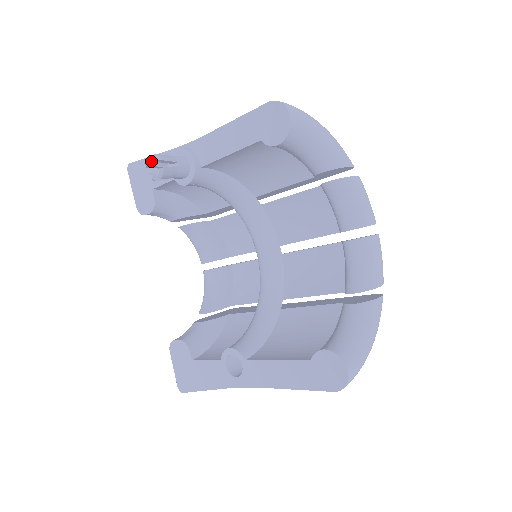
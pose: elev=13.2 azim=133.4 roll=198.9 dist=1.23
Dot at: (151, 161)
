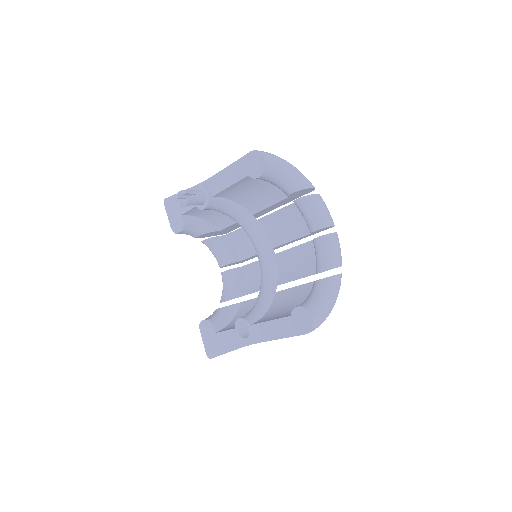
Dot at: (180, 195)
